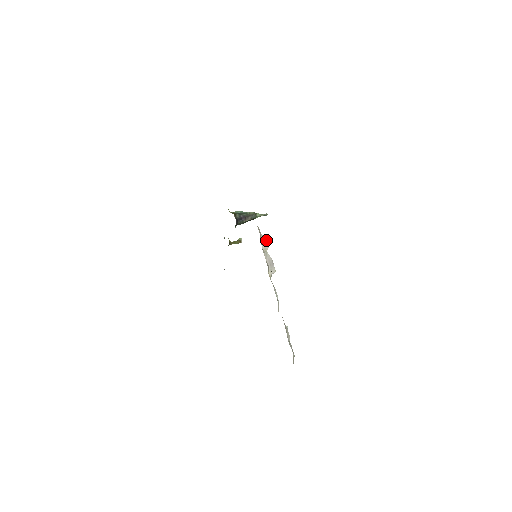
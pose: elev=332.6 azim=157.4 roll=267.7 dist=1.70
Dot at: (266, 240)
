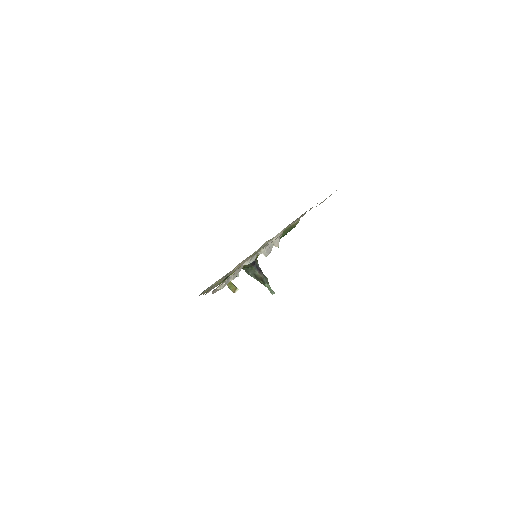
Dot at: occluded
